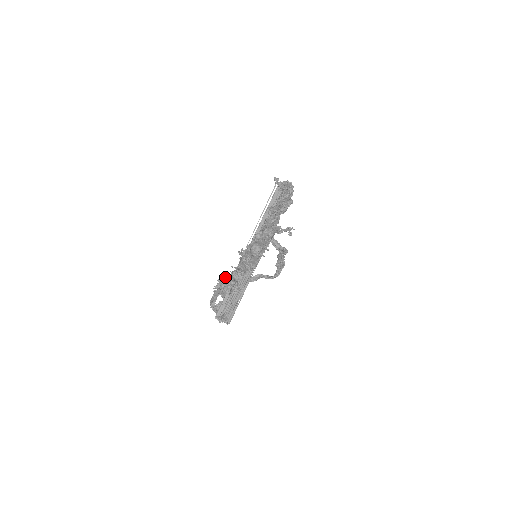
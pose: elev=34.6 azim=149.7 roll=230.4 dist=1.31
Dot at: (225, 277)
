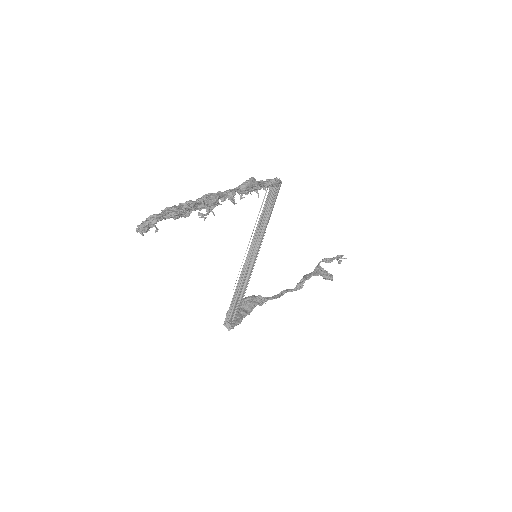
Dot at: occluded
